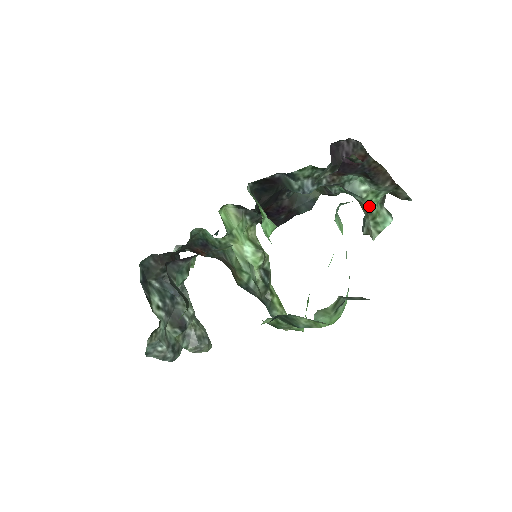
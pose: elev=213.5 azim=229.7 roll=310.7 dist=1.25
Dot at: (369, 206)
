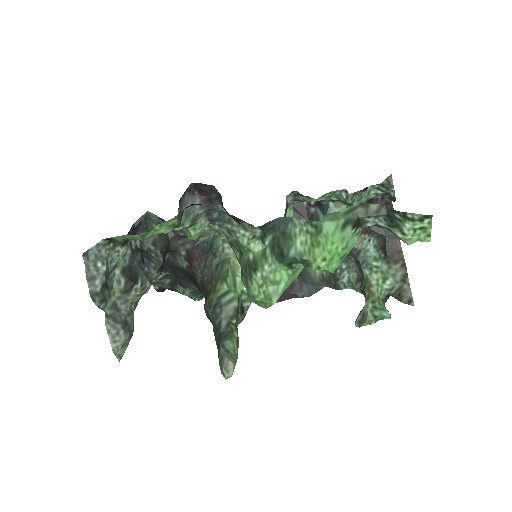
Dot at: (374, 285)
